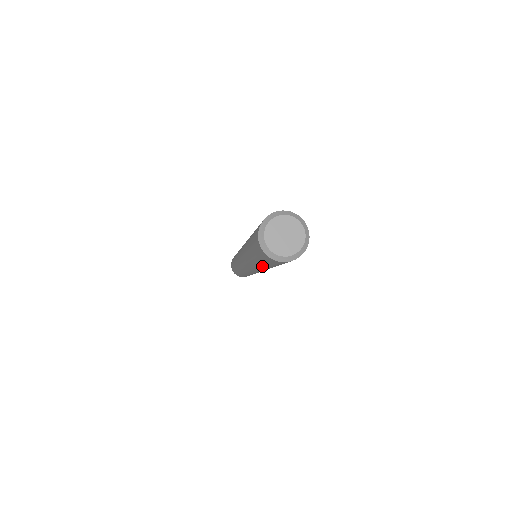
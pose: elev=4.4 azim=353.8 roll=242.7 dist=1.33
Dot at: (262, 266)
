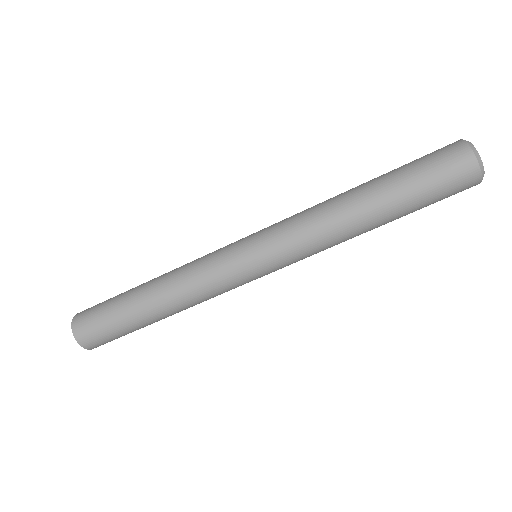
Dot at: (382, 218)
